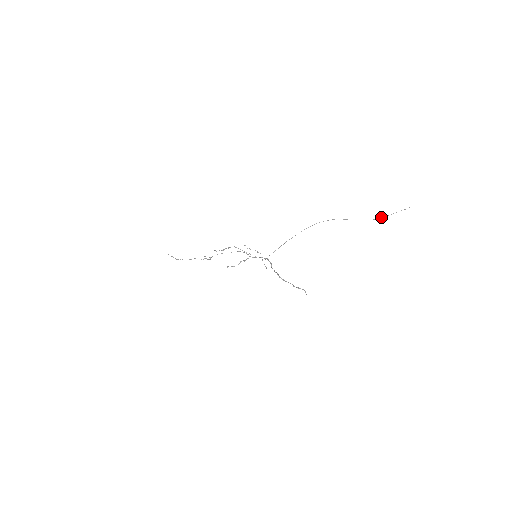
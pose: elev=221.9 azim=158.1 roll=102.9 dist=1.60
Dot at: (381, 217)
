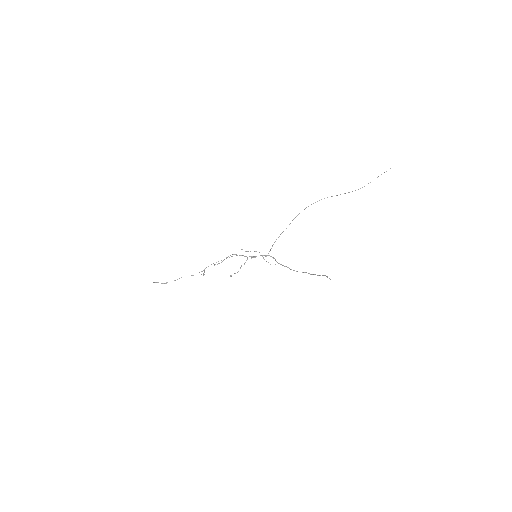
Dot at: occluded
